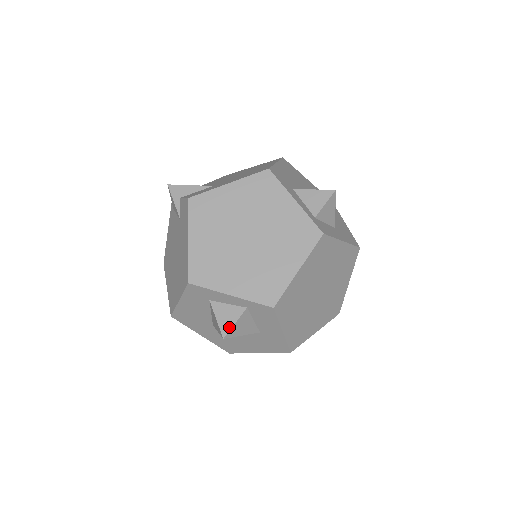
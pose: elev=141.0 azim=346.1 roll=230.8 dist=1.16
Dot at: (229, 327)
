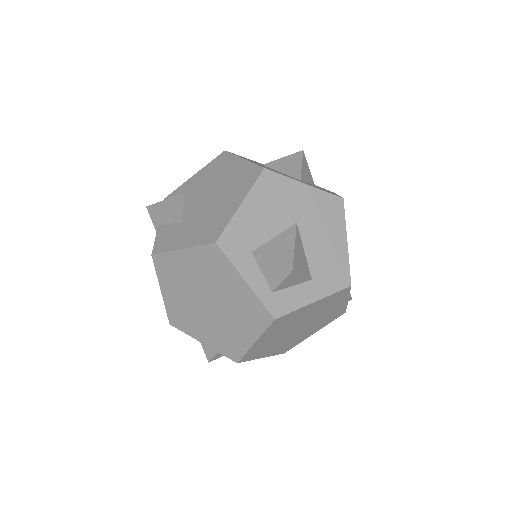
Dot at: (211, 356)
